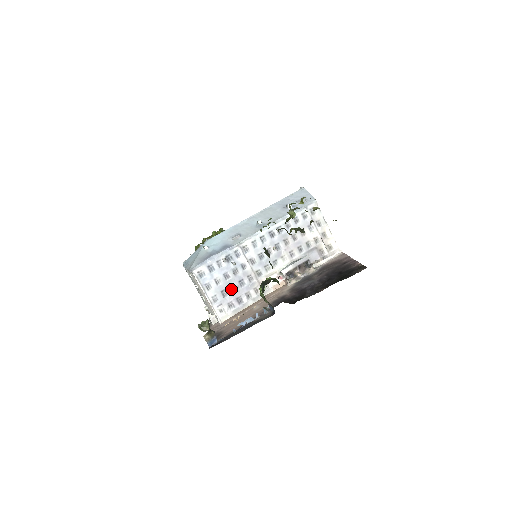
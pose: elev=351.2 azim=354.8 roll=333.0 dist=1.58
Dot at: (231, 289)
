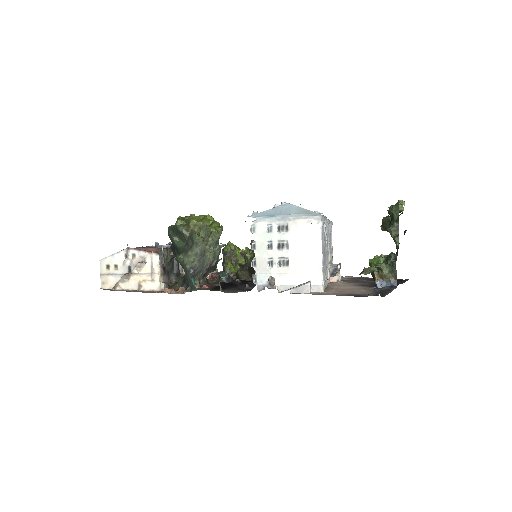
Dot at: (324, 260)
